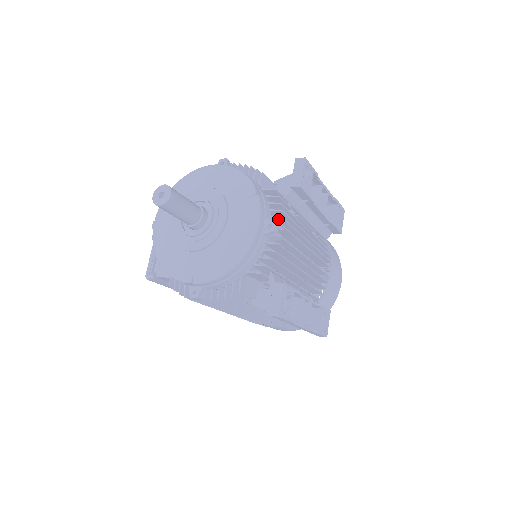
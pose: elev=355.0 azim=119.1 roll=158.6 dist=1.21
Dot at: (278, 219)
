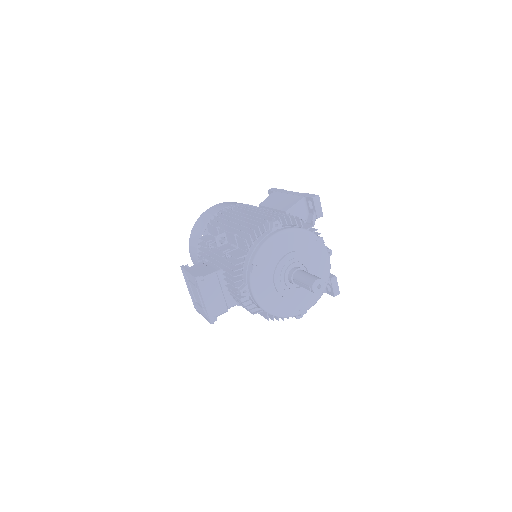
Dot at: occluded
